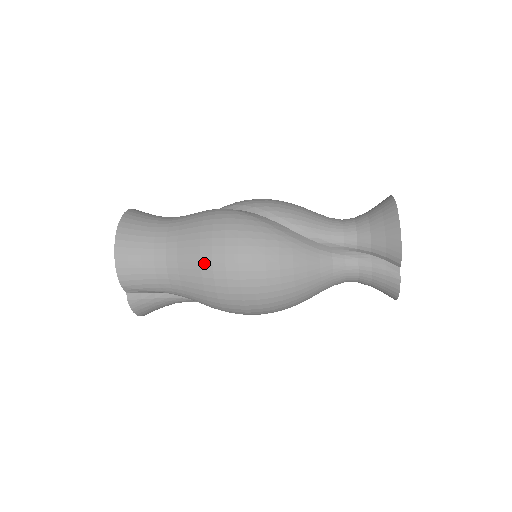
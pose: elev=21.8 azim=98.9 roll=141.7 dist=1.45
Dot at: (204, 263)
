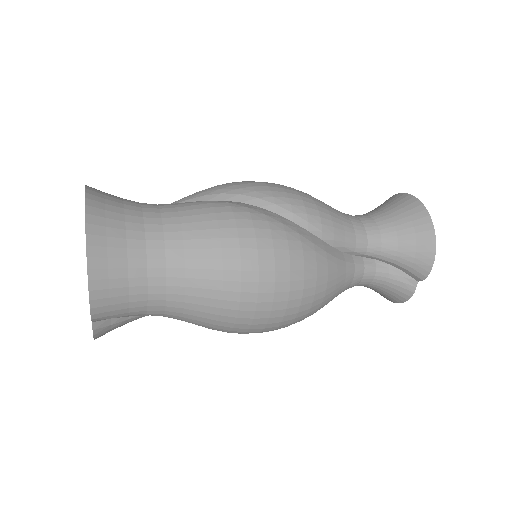
Dot at: (228, 292)
